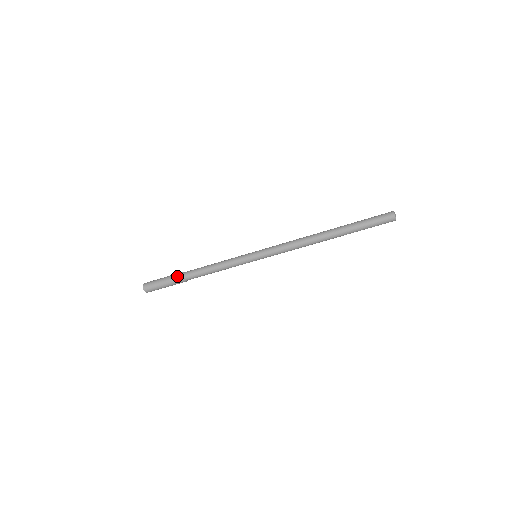
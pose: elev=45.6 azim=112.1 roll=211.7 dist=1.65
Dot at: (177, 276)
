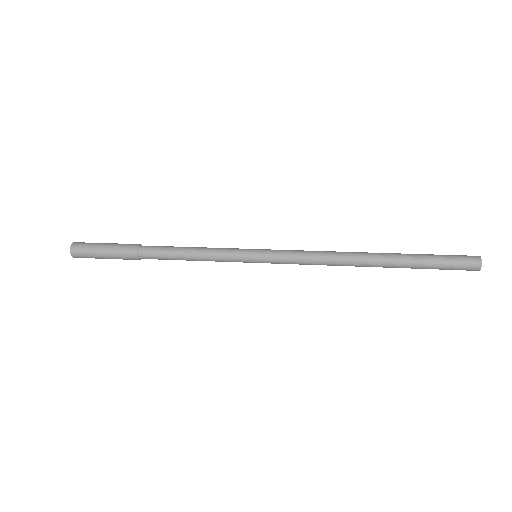
Dot at: (127, 256)
